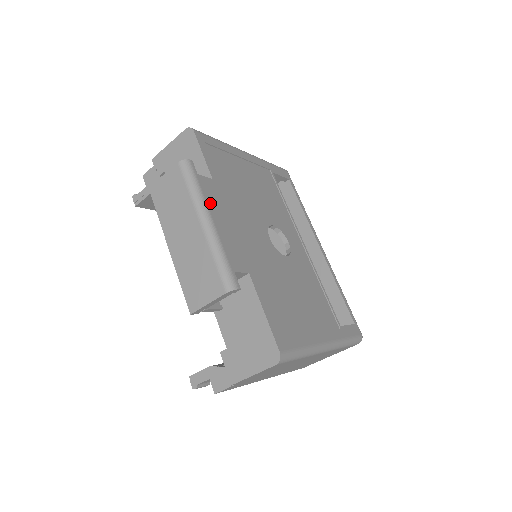
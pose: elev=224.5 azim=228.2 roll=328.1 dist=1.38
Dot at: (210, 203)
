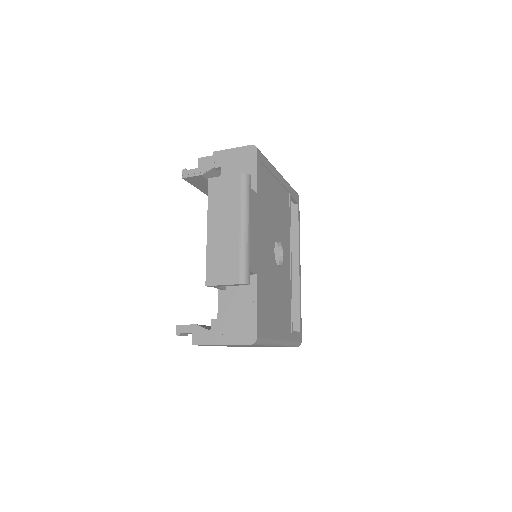
Dot at: (251, 213)
